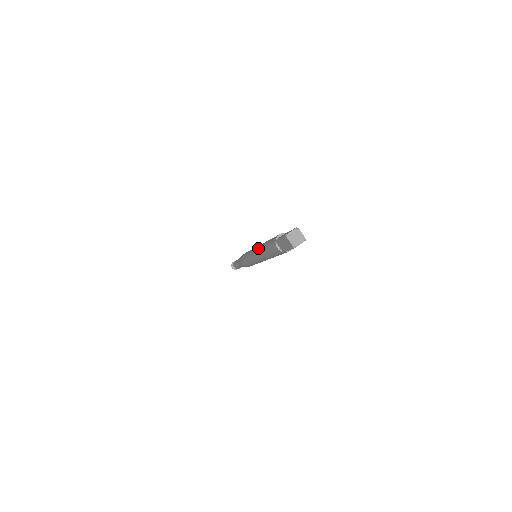
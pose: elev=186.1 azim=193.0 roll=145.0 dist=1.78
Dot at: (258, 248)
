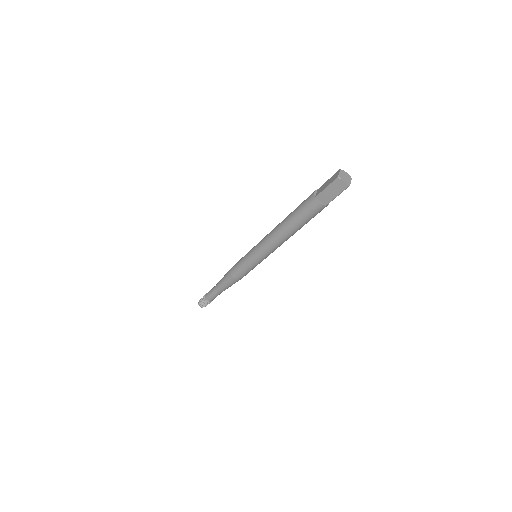
Dot at: occluded
